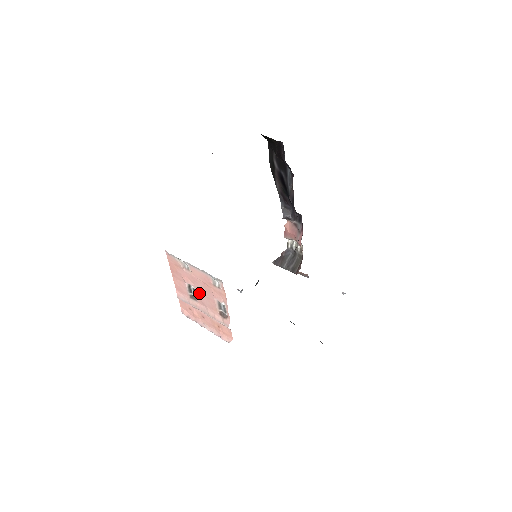
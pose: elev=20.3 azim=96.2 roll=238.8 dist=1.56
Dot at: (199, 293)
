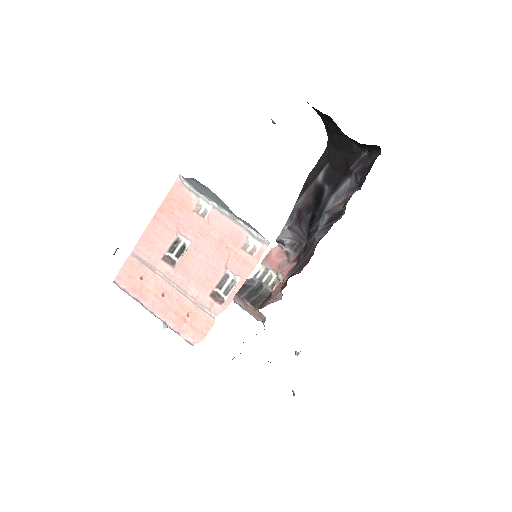
Dot at: (194, 254)
